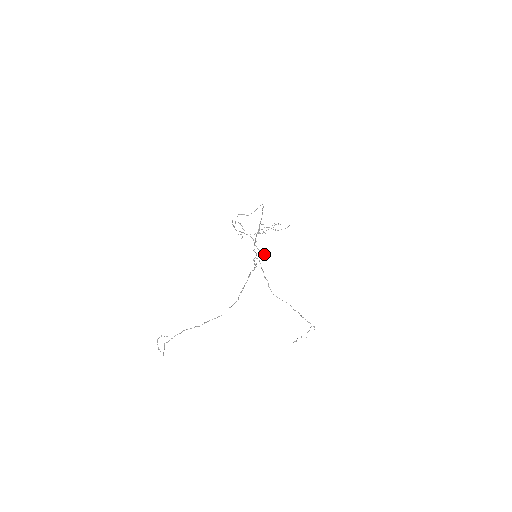
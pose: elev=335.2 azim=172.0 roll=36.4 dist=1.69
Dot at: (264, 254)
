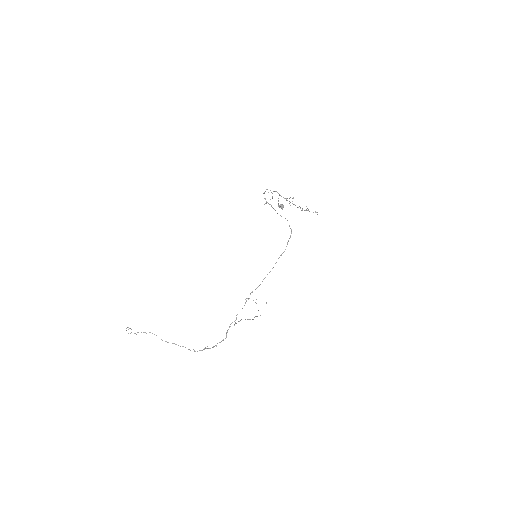
Dot at: (281, 208)
